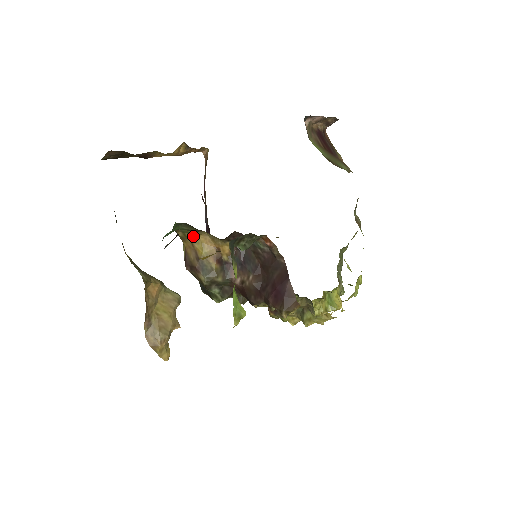
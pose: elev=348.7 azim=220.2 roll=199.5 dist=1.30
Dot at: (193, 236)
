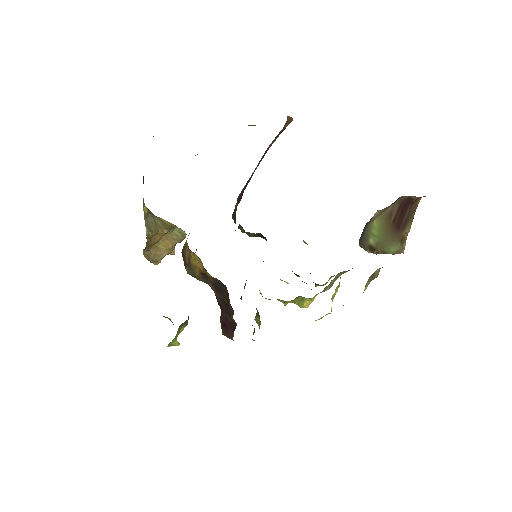
Dot at: occluded
